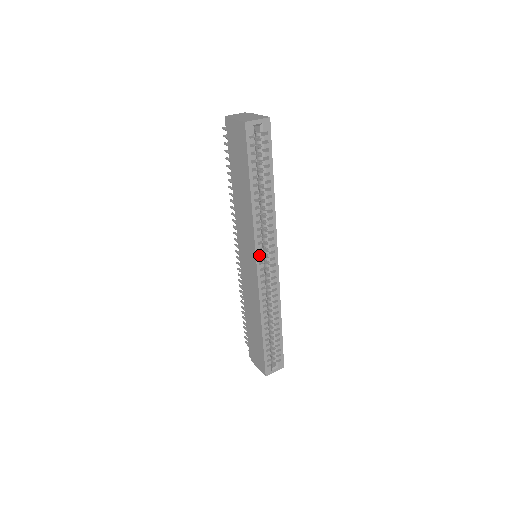
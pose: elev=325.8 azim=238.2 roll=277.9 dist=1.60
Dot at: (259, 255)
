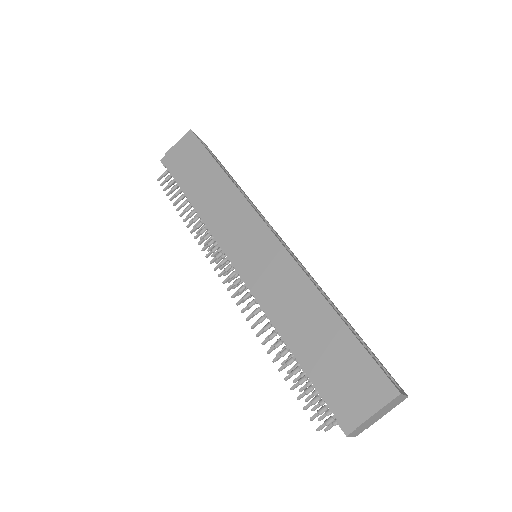
Dot at: (264, 221)
